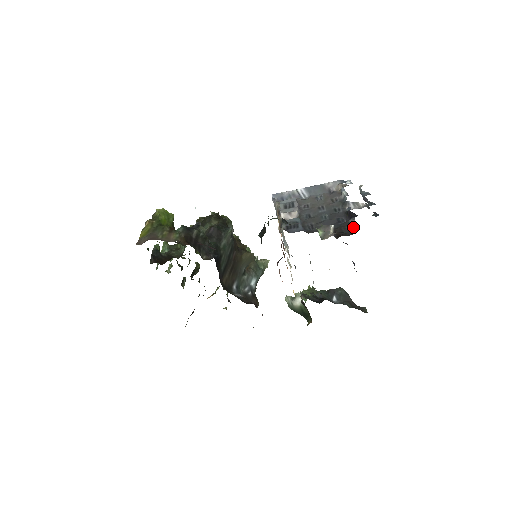
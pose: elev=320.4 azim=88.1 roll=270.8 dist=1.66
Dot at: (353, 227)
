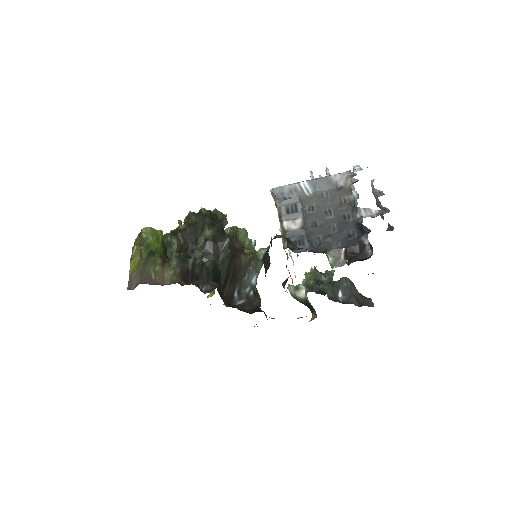
Dot at: (366, 248)
